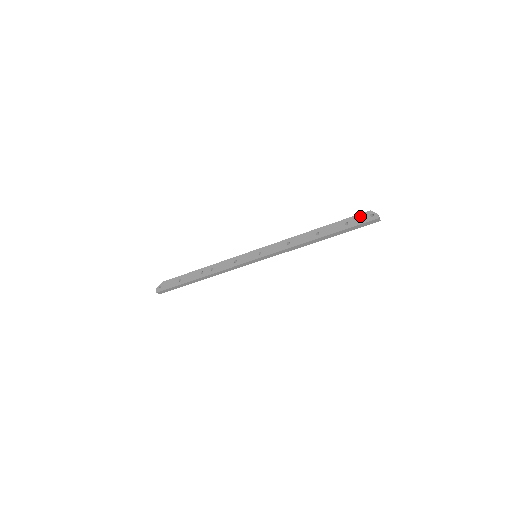
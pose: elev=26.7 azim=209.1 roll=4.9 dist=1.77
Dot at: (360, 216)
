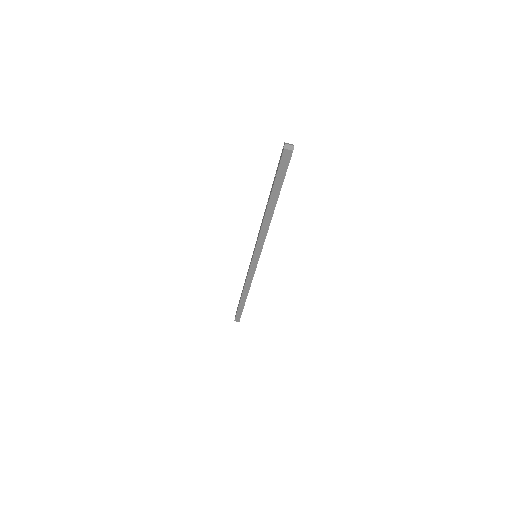
Dot at: (280, 157)
